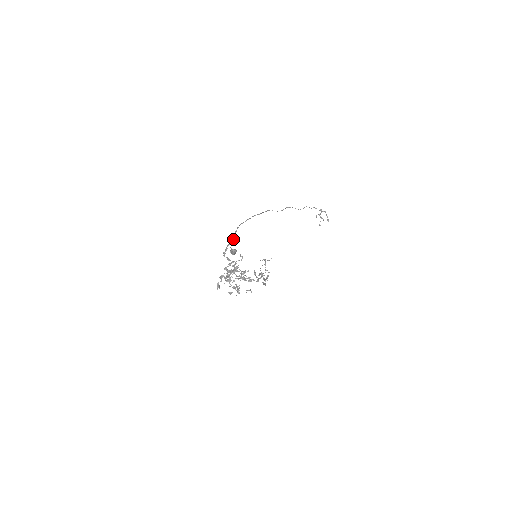
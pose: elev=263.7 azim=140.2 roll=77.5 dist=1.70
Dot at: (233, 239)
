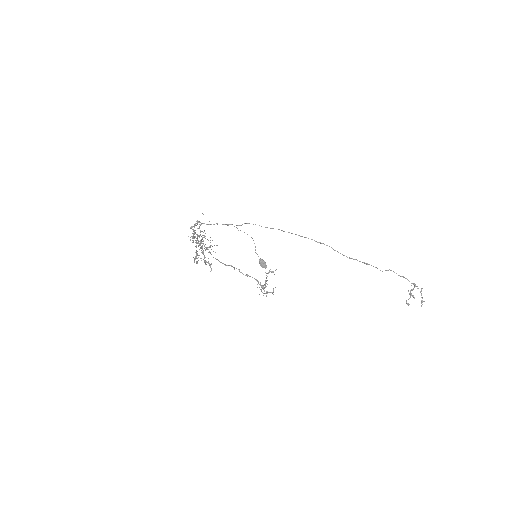
Dot at: occluded
